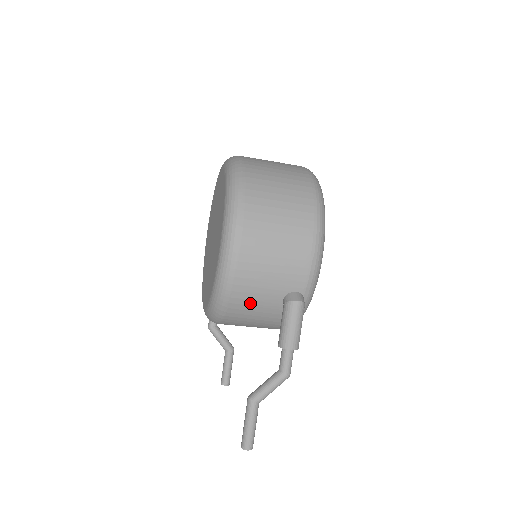
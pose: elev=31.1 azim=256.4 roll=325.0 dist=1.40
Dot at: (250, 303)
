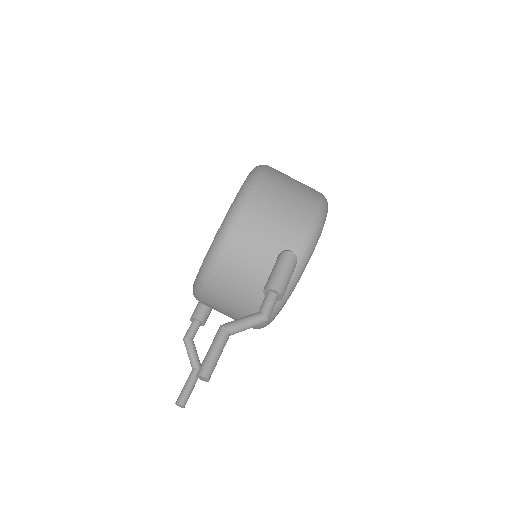
Dot at: (247, 250)
